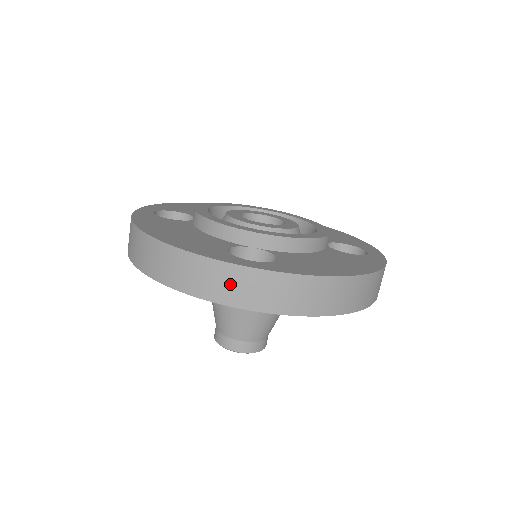
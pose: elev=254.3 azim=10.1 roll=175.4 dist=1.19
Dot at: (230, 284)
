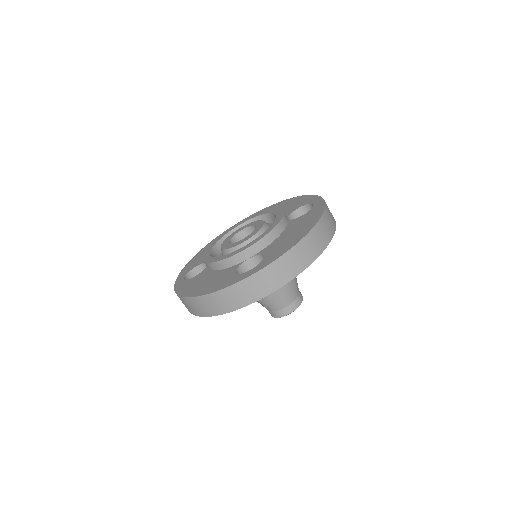
Dot at: (250, 290)
